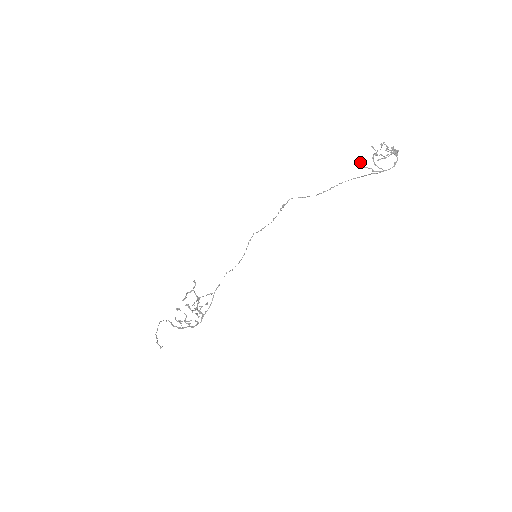
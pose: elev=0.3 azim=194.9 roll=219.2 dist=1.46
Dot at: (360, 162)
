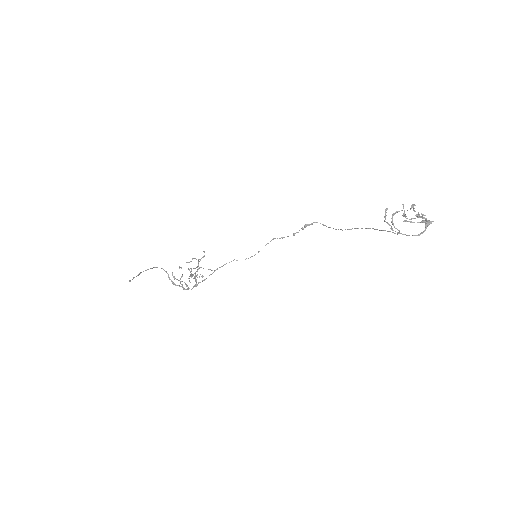
Dot at: (385, 215)
